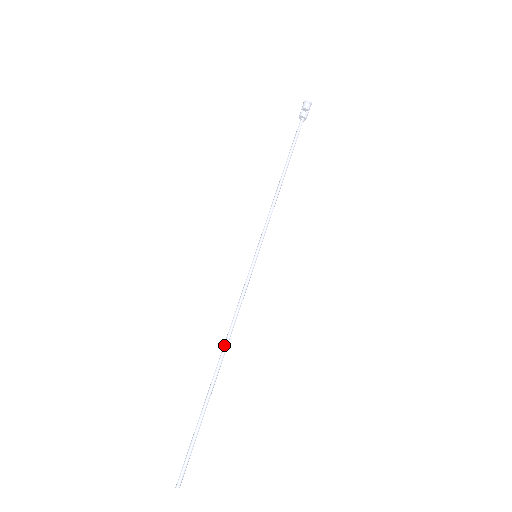
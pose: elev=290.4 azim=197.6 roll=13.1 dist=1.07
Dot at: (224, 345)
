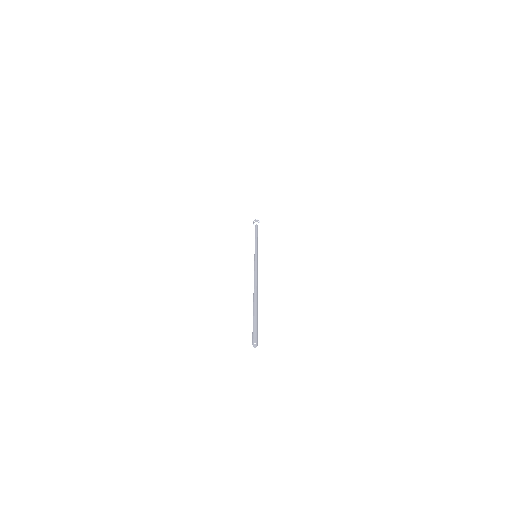
Dot at: (254, 281)
